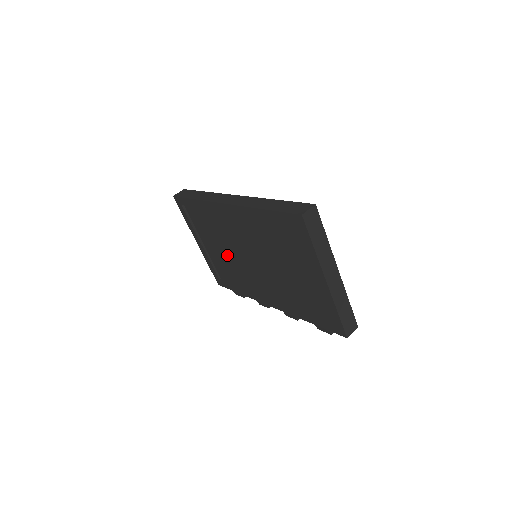
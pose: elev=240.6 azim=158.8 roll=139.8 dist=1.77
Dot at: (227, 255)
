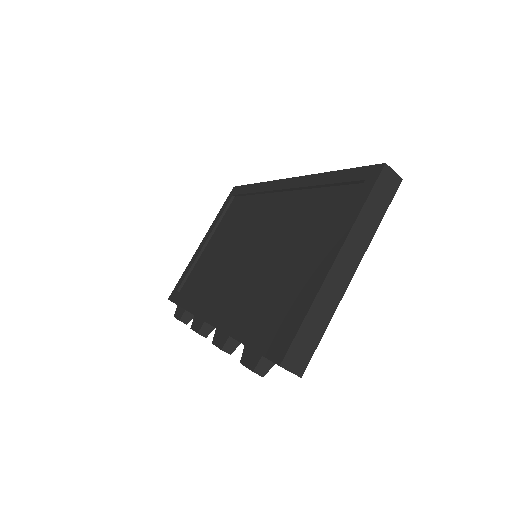
Dot at: (222, 254)
